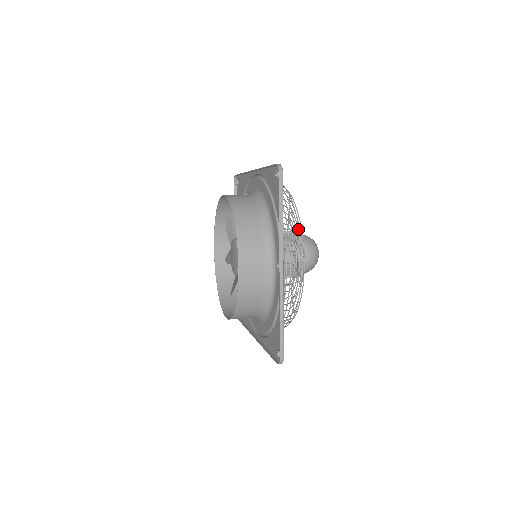
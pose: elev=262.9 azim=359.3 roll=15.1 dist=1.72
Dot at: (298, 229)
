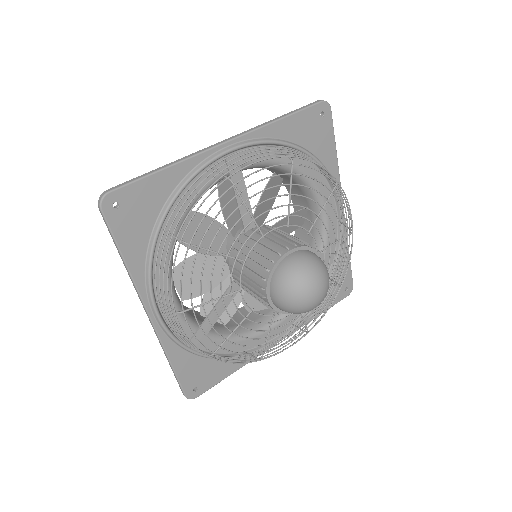
Dot at: (291, 157)
